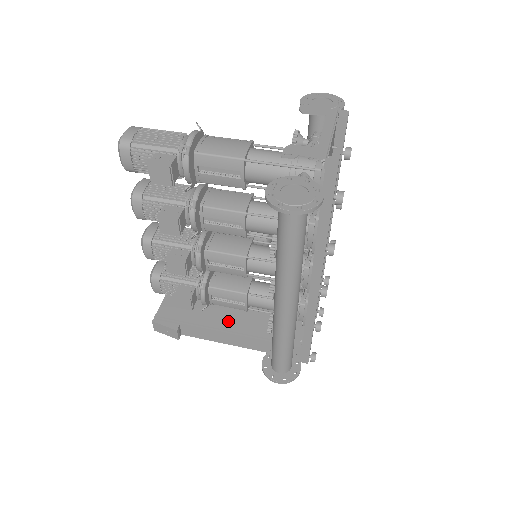
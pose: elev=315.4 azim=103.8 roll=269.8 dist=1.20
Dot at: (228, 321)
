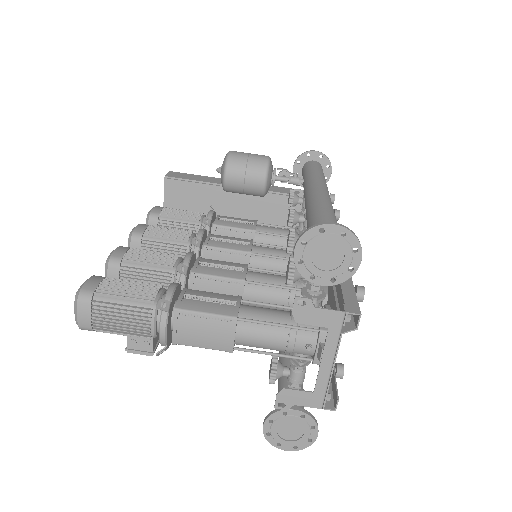
Dot at: occluded
